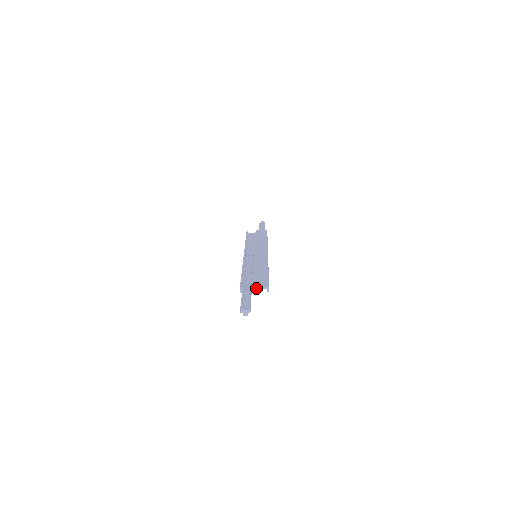
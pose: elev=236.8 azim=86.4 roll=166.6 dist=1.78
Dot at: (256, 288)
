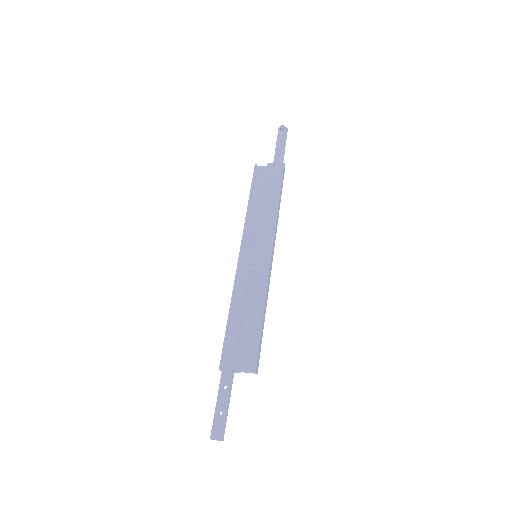
Dot at: (239, 371)
